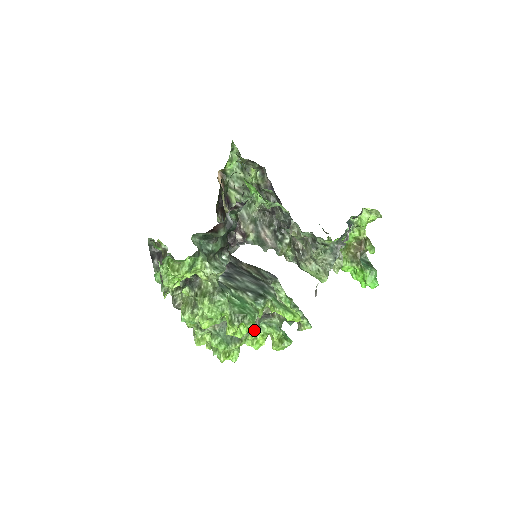
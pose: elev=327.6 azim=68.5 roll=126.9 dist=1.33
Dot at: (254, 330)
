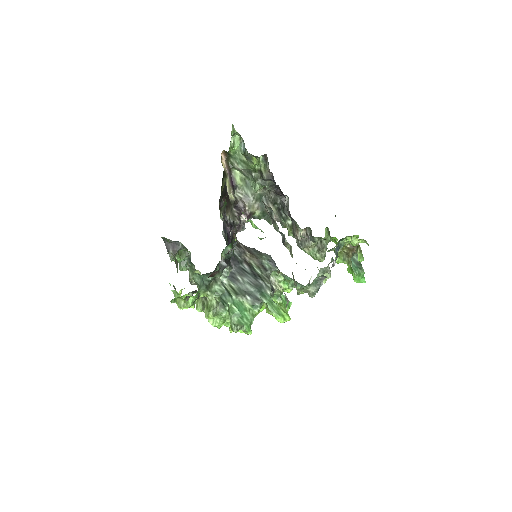
Dot at: occluded
